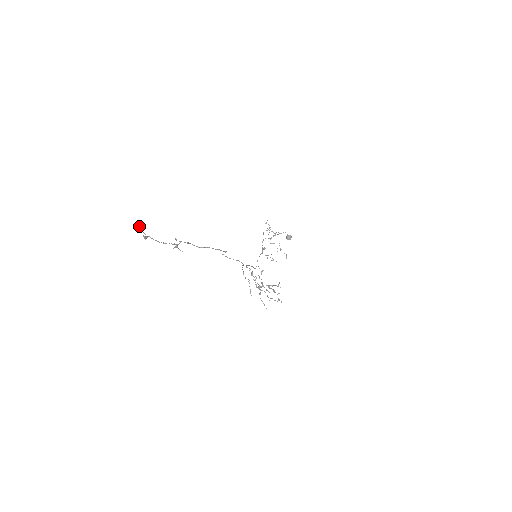
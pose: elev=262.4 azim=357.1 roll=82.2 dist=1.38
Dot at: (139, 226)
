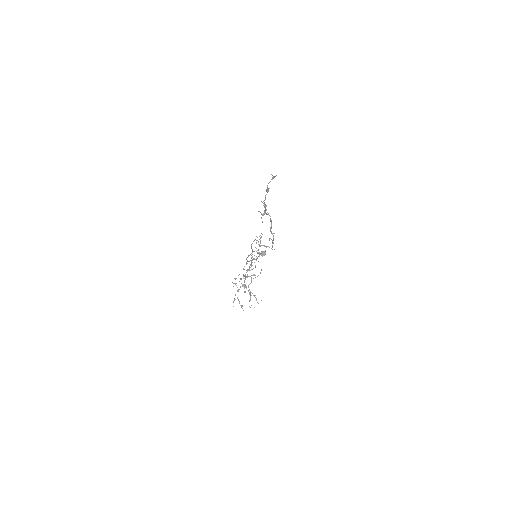
Dot at: (273, 177)
